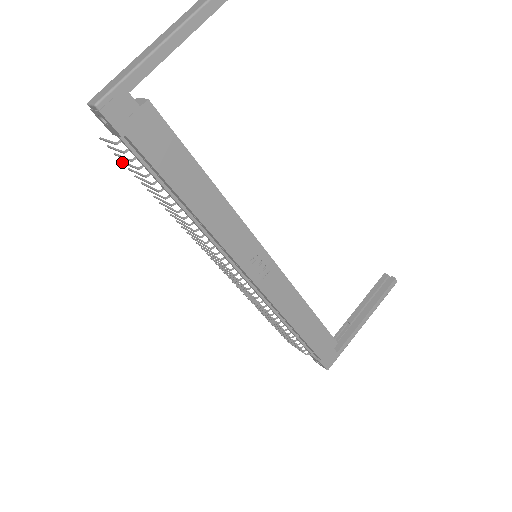
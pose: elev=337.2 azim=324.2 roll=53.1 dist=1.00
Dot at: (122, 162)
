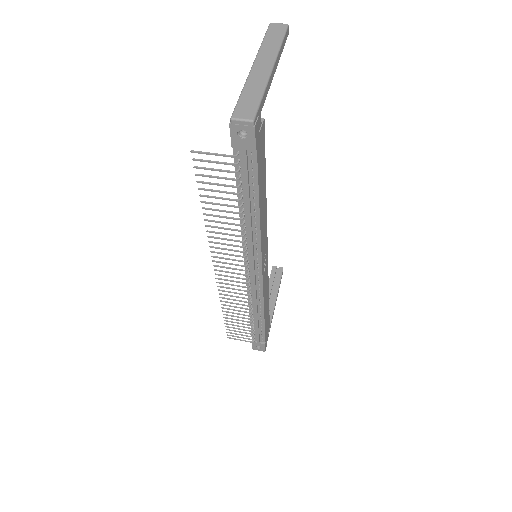
Dot at: (200, 175)
